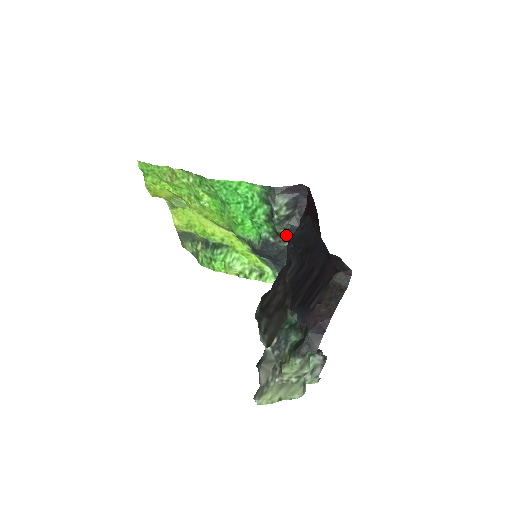
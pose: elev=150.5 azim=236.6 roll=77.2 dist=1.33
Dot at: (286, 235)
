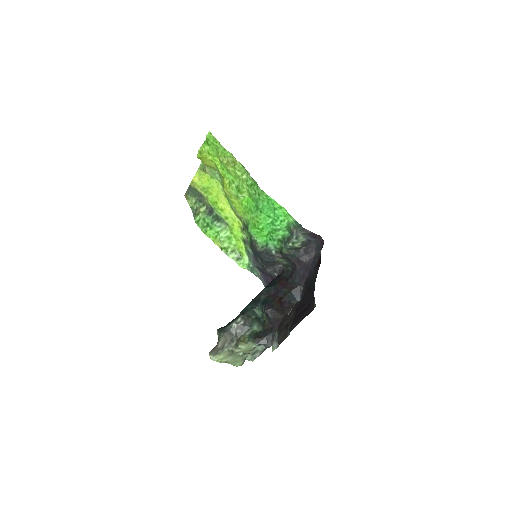
Dot at: (286, 256)
